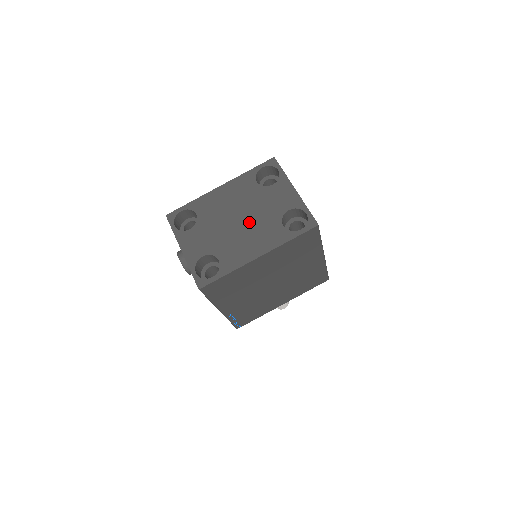
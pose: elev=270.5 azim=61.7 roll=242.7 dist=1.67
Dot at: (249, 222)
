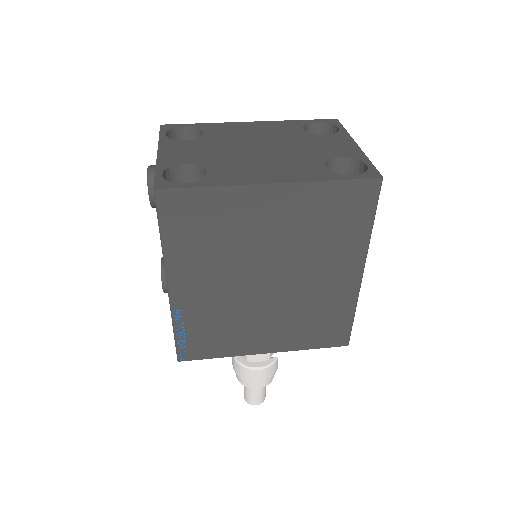
Dot at: (275, 153)
